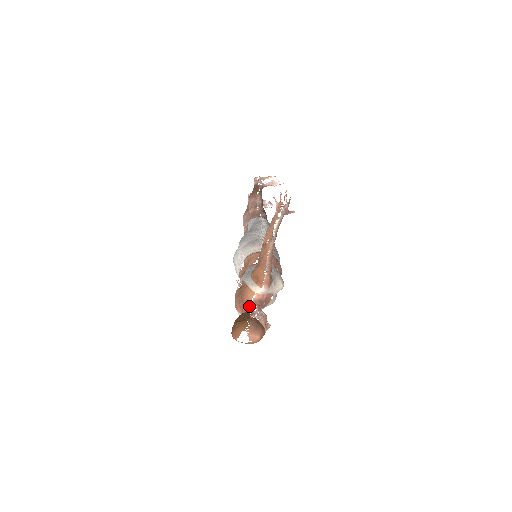
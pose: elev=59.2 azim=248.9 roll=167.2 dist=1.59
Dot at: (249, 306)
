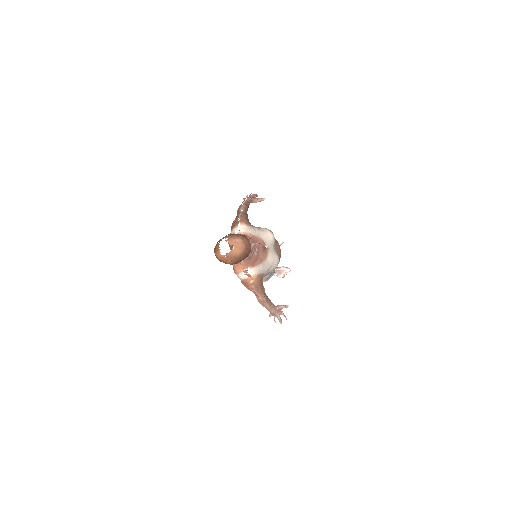
Dot at: occluded
